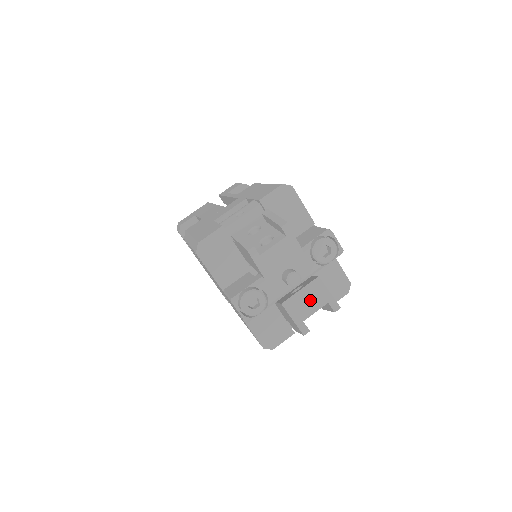
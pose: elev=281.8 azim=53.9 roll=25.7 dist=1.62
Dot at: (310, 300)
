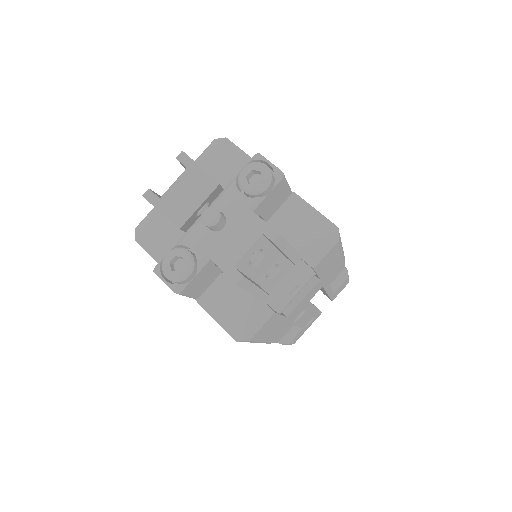
Dot at: (239, 238)
